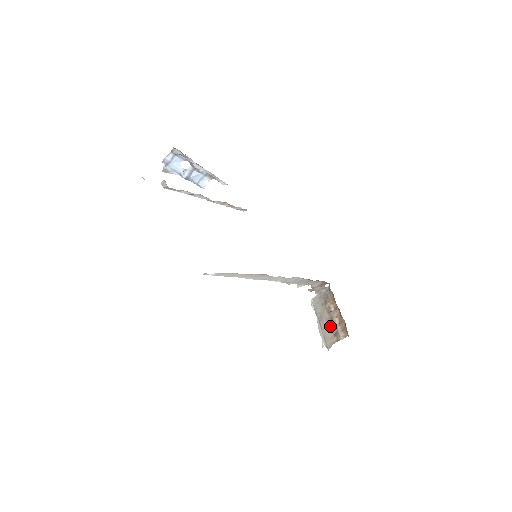
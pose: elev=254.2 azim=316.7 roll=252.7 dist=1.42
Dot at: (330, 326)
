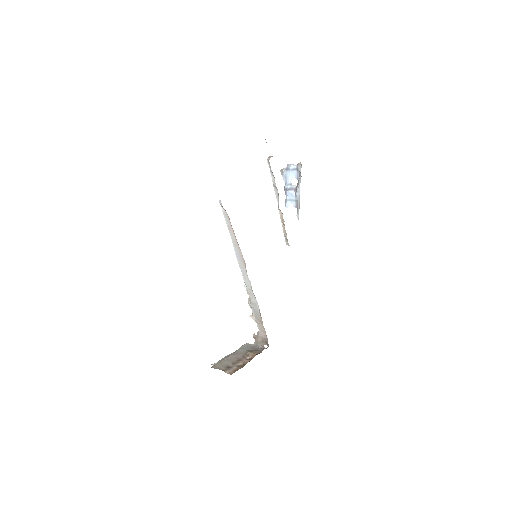
Dot at: (233, 361)
